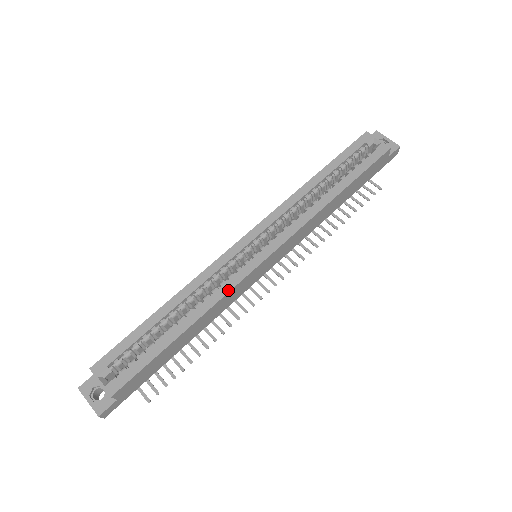
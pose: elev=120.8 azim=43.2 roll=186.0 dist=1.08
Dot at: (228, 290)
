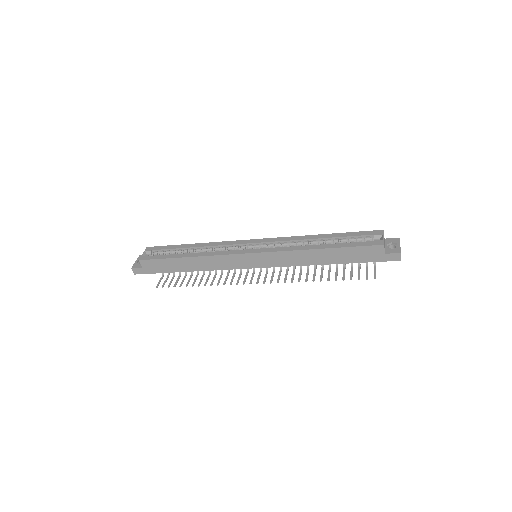
Dot at: (220, 254)
